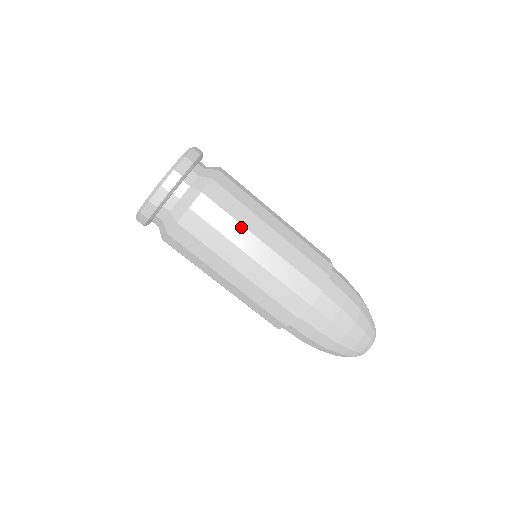
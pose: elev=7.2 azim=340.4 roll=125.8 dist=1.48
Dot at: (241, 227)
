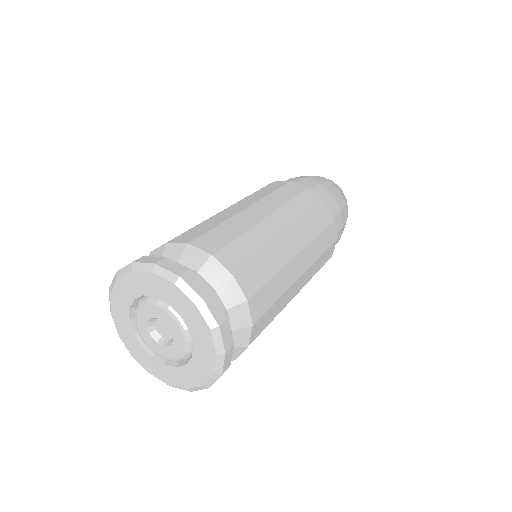
Dot at: (286, 293)
